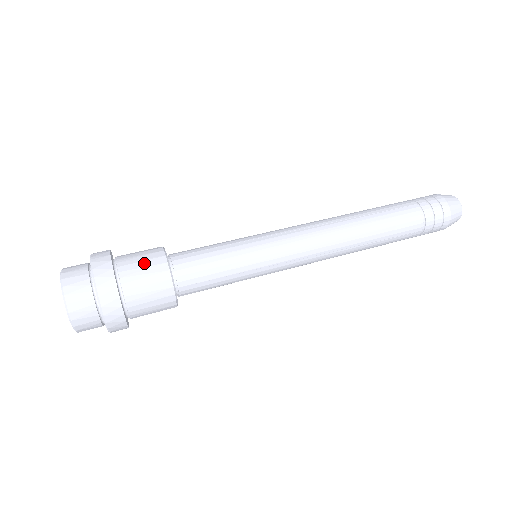
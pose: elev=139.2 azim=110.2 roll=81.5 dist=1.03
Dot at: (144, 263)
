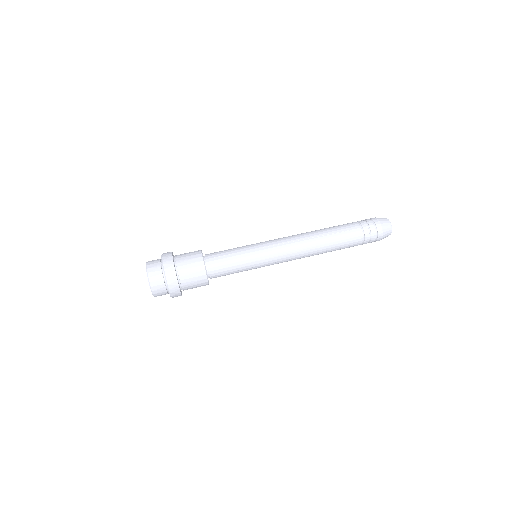
Dot at: (191, 265)
